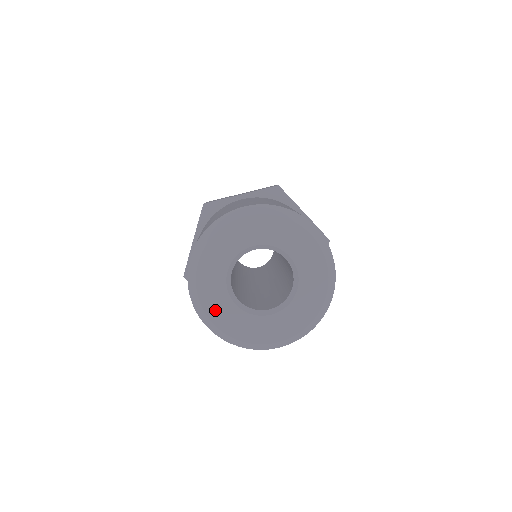
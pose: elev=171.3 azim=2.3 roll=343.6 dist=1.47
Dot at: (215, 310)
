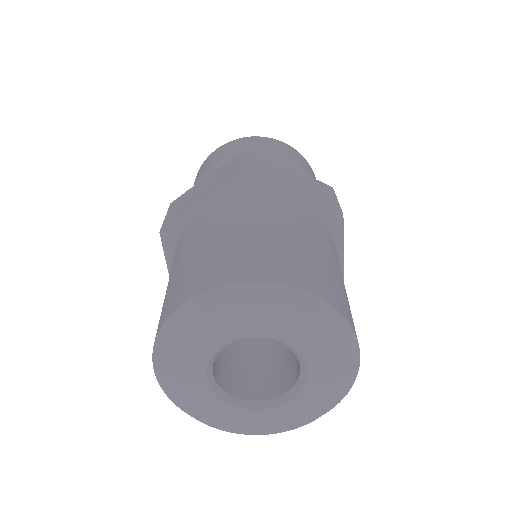
Dot at: (177, 370)
